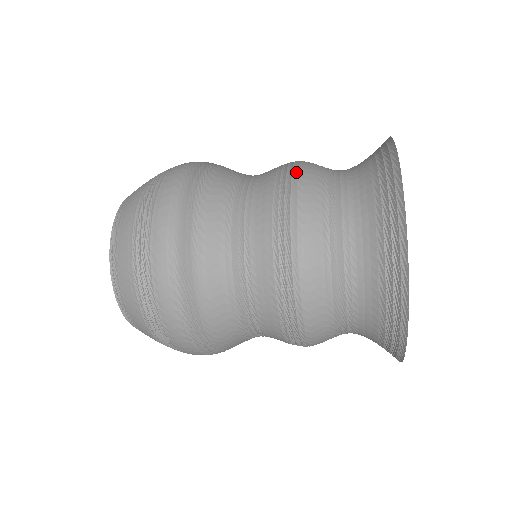
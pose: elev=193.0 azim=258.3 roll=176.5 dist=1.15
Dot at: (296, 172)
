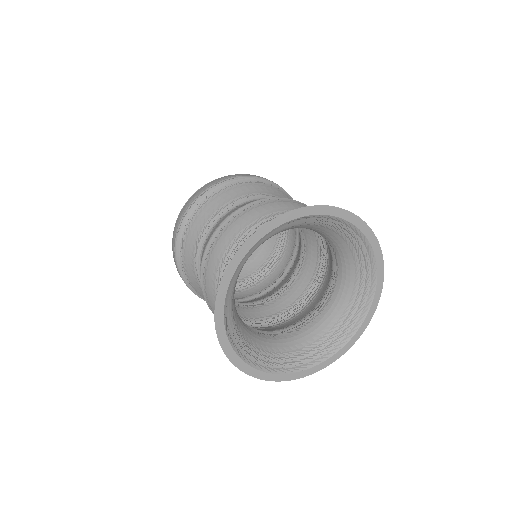
Dot at: (204, 268)
